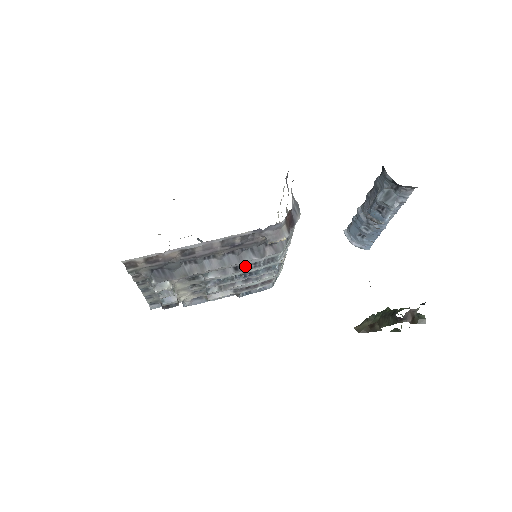
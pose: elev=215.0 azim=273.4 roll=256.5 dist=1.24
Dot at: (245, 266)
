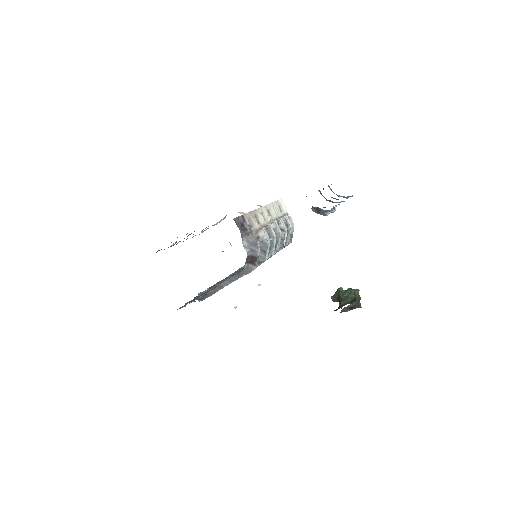
Dot at: occluded
